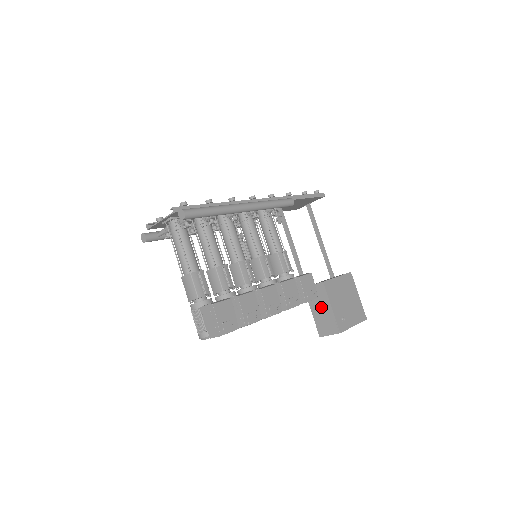
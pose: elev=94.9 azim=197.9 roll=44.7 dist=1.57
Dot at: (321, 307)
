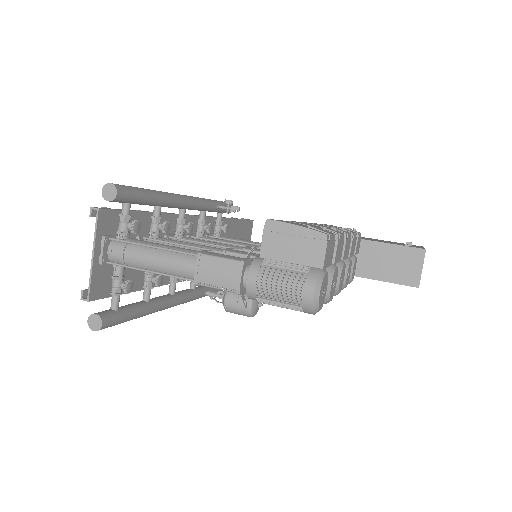
Dot at: (377, 259)
